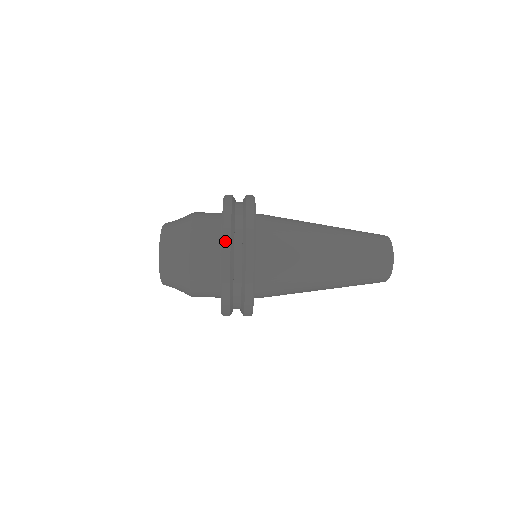
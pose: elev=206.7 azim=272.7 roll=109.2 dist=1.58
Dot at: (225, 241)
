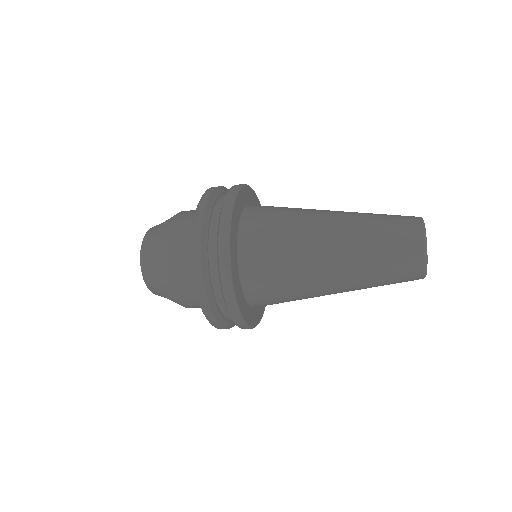
Dot at: (199, 293)
